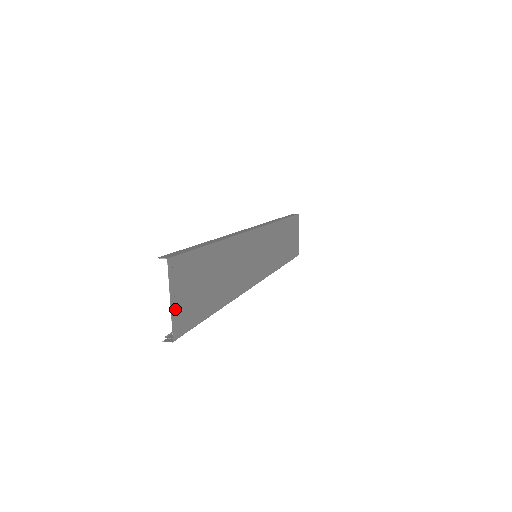
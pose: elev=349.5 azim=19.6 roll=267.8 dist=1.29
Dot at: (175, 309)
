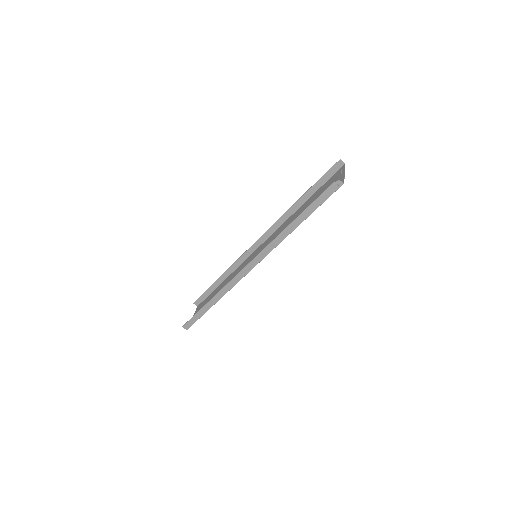
Dot at: (341, 179)
